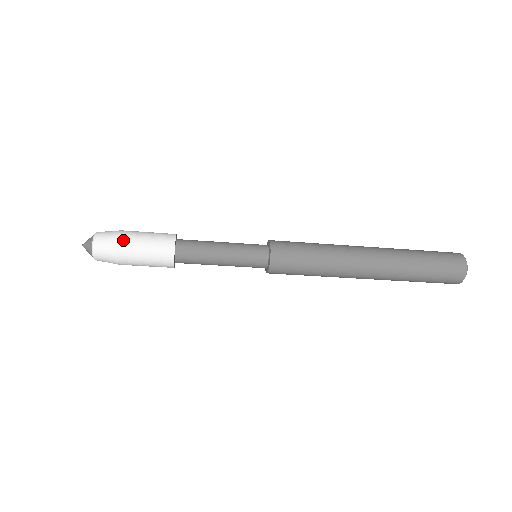
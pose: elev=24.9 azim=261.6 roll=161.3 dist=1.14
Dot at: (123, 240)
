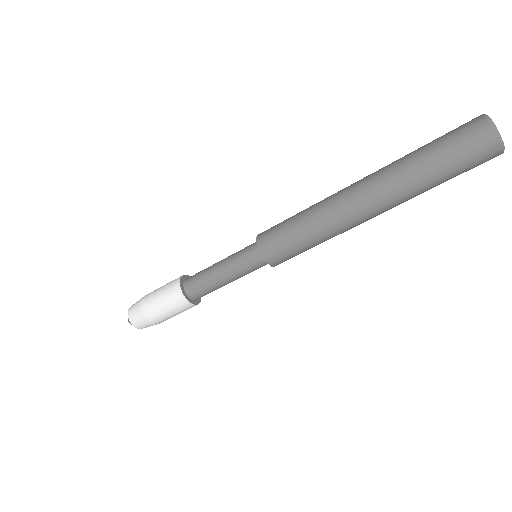
Dot at: (147, 312)
